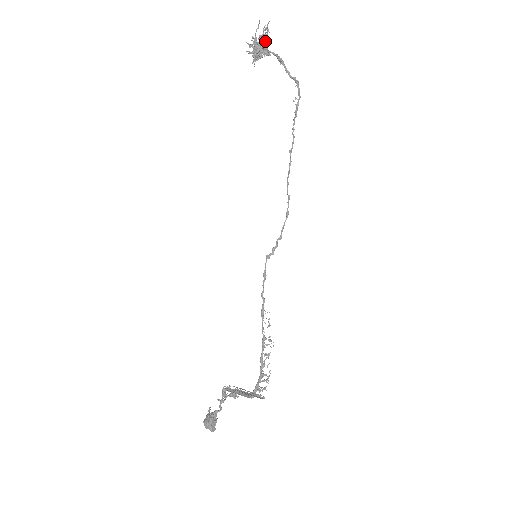
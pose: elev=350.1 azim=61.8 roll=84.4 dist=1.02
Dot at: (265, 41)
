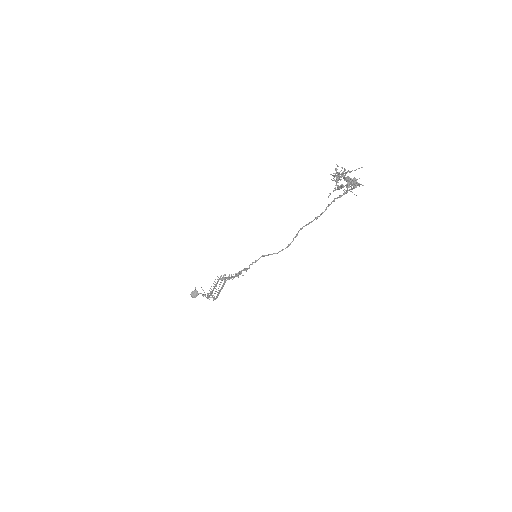
Dot at: (351, 183)
